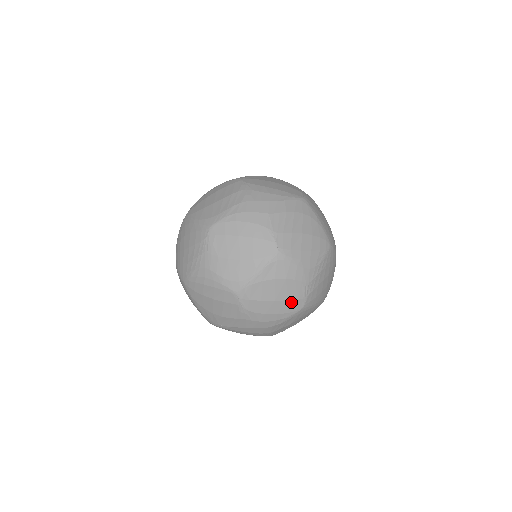
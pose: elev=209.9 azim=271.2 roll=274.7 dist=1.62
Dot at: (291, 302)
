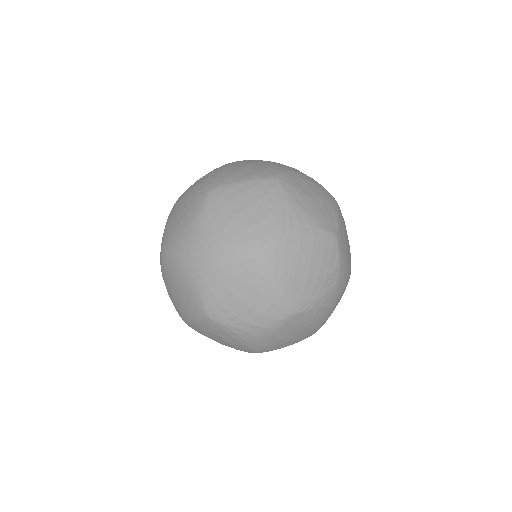
Dot at: occluded
